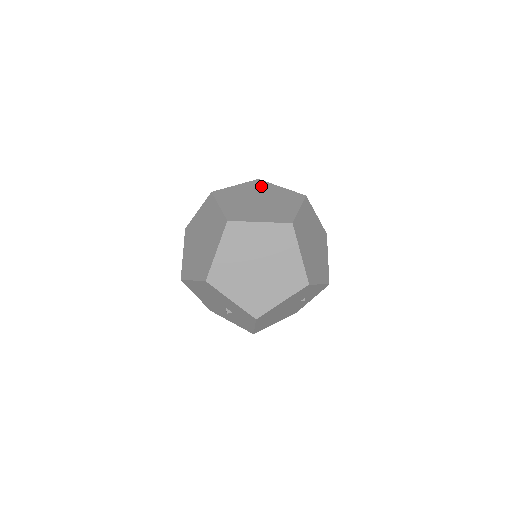
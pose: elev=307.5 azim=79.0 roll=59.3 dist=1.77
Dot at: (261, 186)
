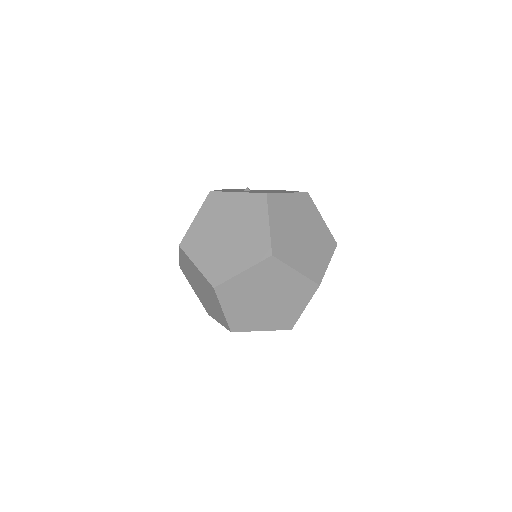
Dot at: (218, 204)
